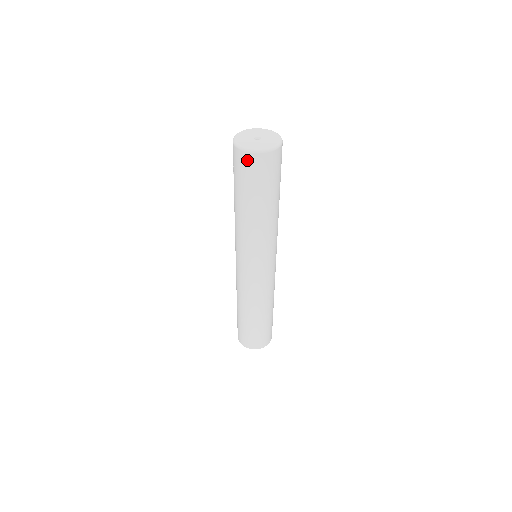
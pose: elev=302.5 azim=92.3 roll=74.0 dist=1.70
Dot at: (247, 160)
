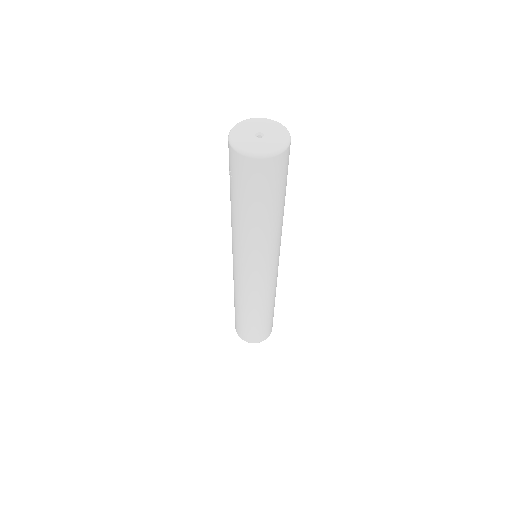
Dot at: (248, 166)
